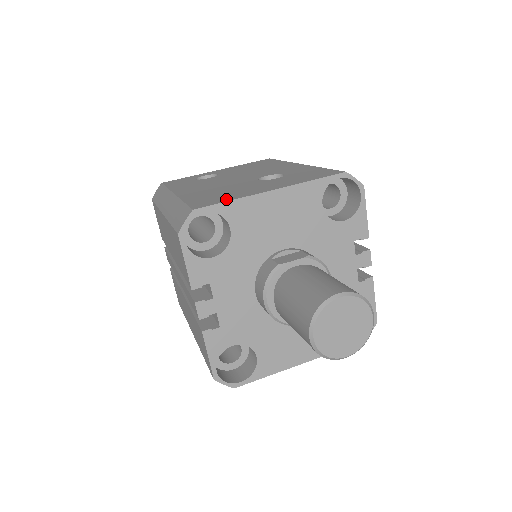
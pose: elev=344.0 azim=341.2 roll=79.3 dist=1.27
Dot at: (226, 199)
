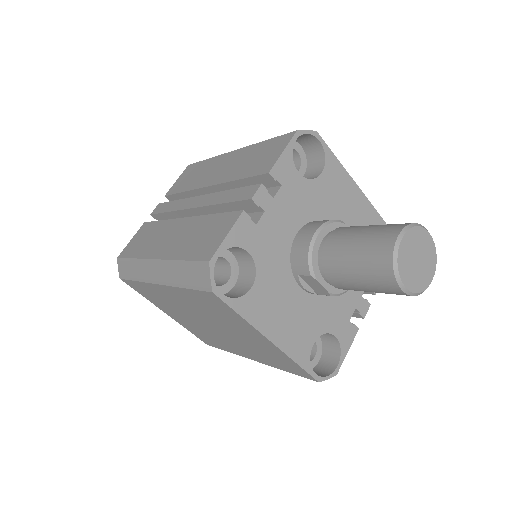
Dot at: occluded
